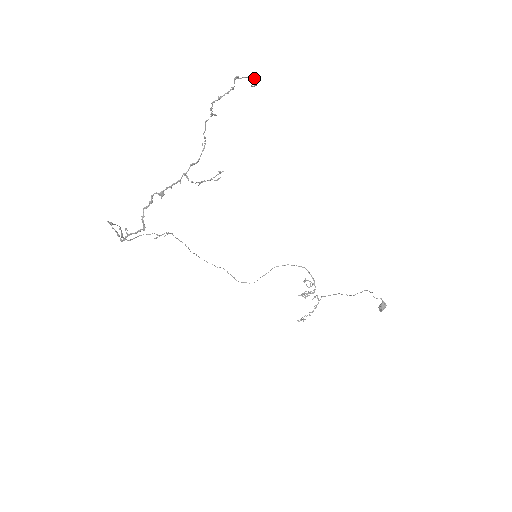
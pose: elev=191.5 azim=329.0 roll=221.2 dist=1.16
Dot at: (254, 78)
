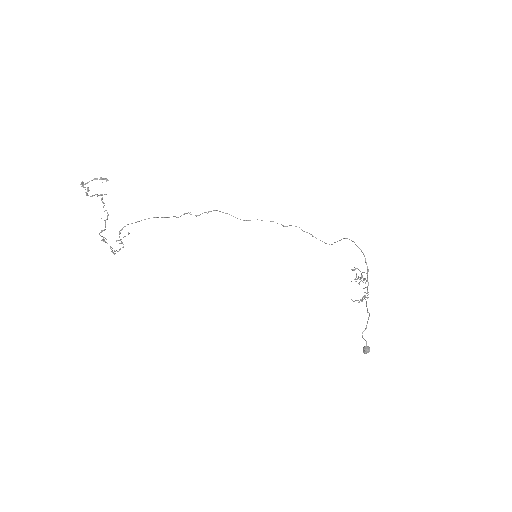
Dot at: (99, 179)
